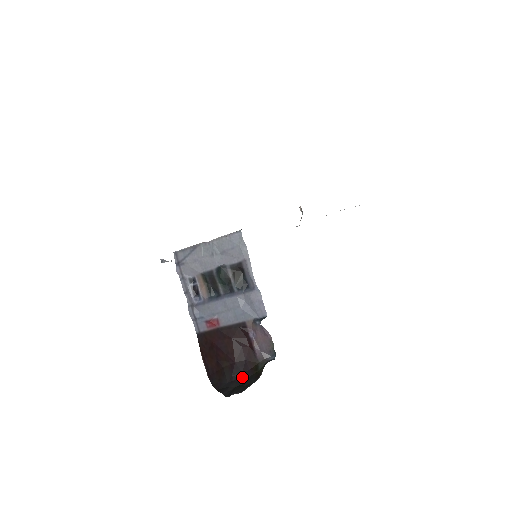
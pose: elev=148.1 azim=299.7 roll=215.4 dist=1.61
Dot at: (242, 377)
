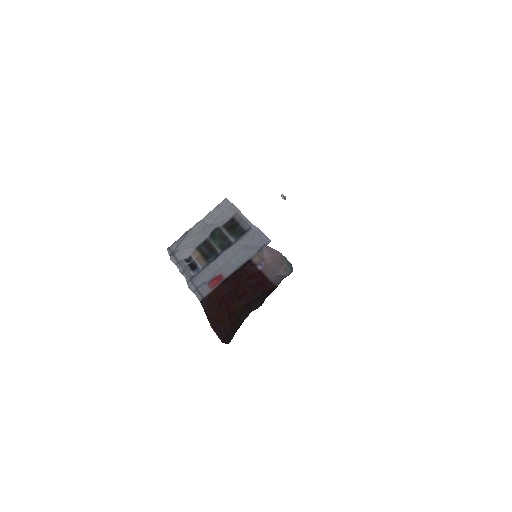
Dot at: (260, 304)
